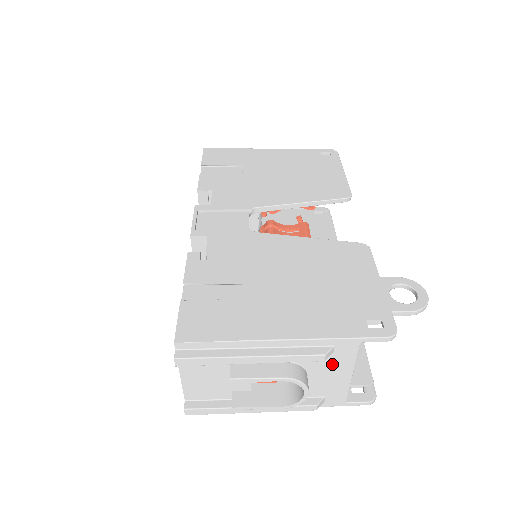
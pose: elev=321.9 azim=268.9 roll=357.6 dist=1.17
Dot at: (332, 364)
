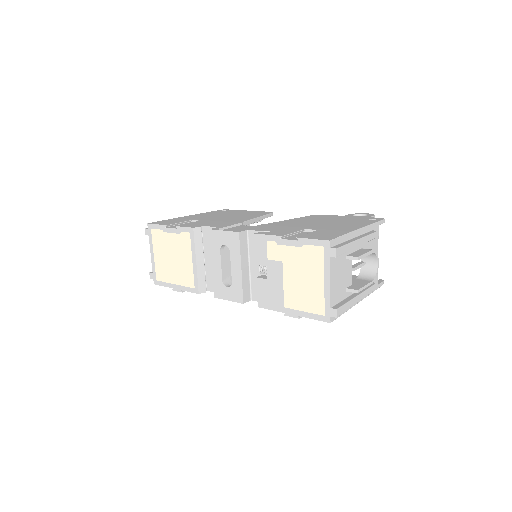
Dot at: (373, 247)
